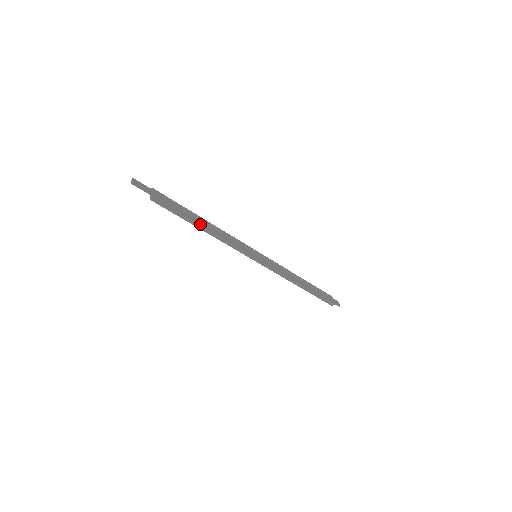
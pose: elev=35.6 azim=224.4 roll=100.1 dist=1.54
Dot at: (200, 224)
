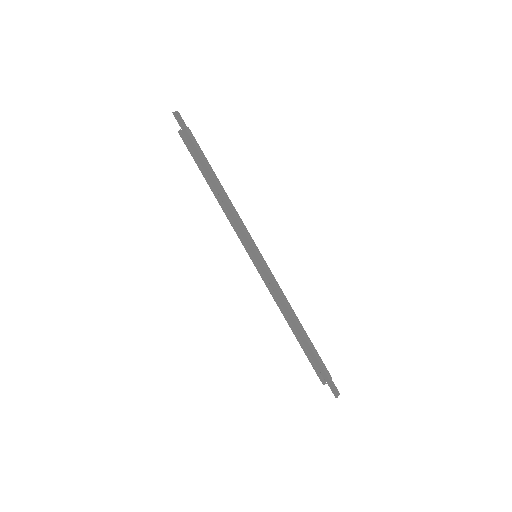
Dot at: (213, 184)
